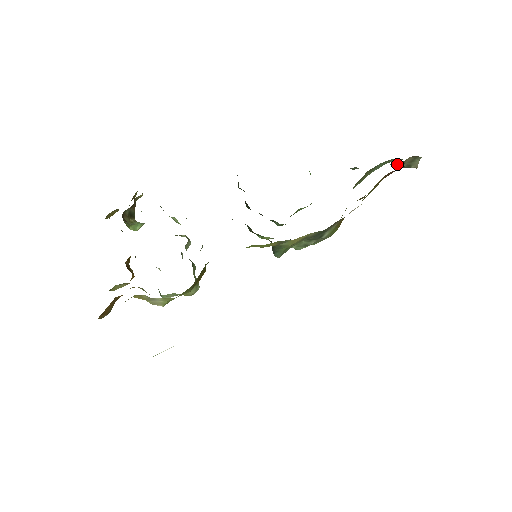
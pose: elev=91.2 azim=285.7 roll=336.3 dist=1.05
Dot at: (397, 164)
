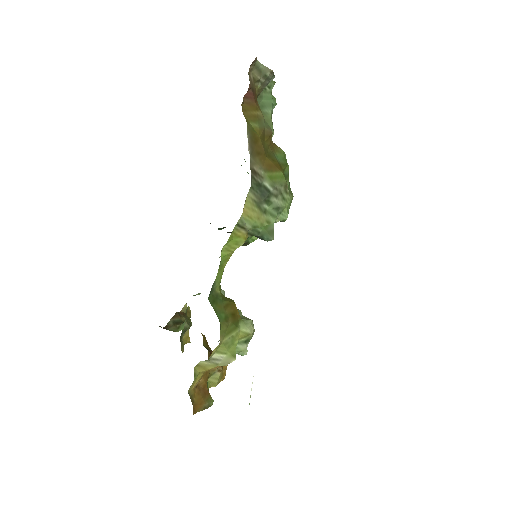
Dot at: (258, 86)
